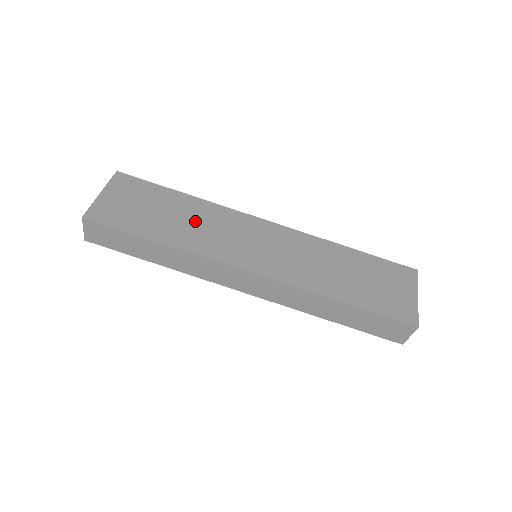
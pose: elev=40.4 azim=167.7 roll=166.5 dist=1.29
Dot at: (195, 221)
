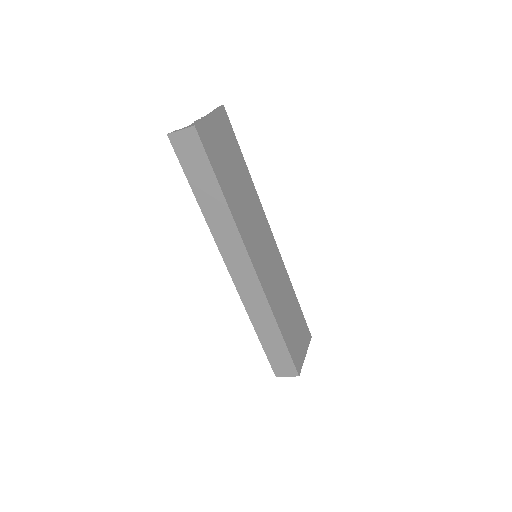
Dot at: (245, 198)
